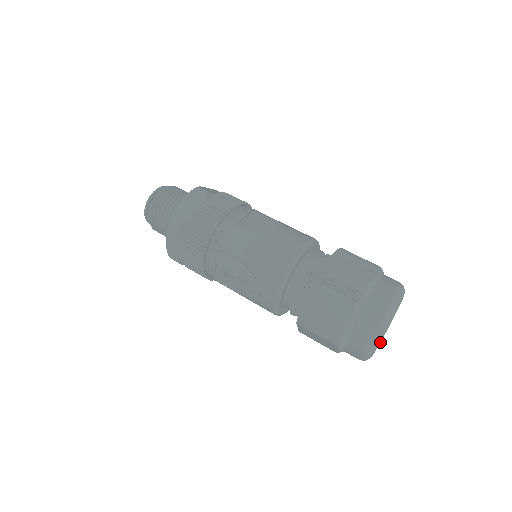
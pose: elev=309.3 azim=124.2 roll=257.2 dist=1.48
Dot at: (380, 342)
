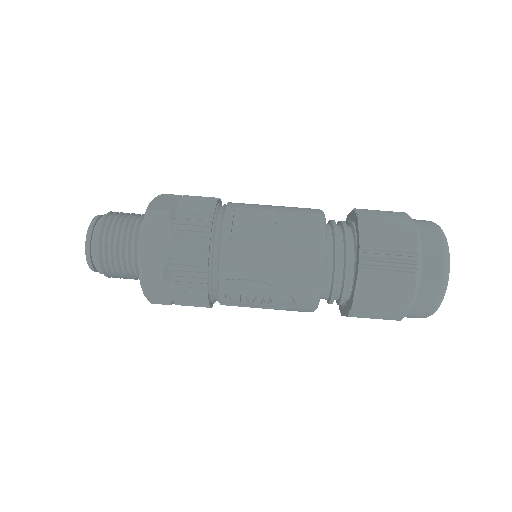
Dot at: occluded
